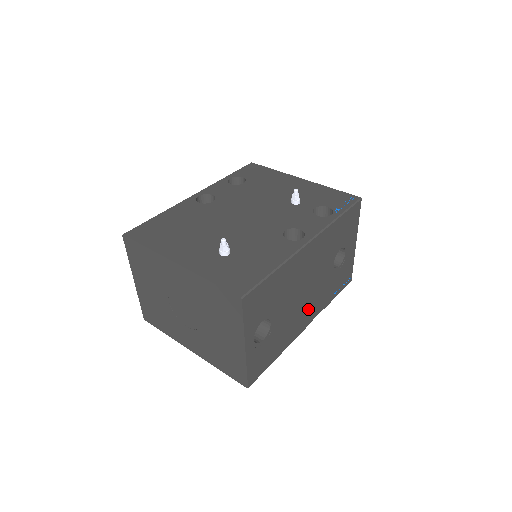
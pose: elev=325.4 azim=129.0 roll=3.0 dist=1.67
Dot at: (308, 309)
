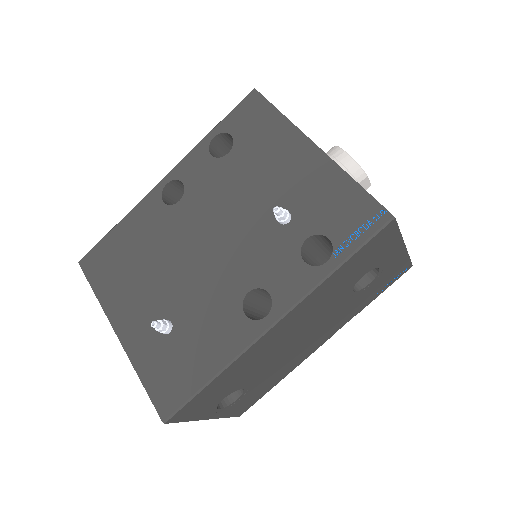
Dot at: (317, 338)
